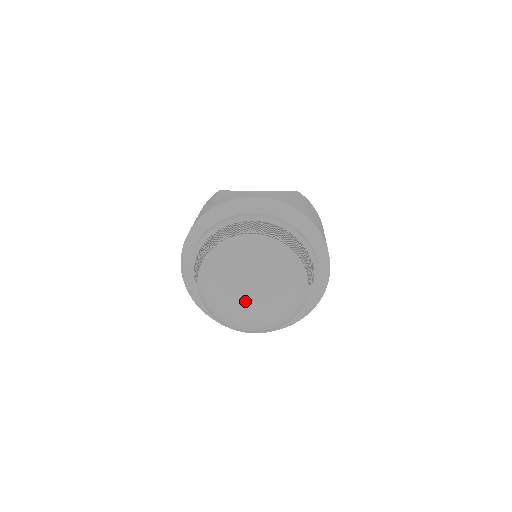
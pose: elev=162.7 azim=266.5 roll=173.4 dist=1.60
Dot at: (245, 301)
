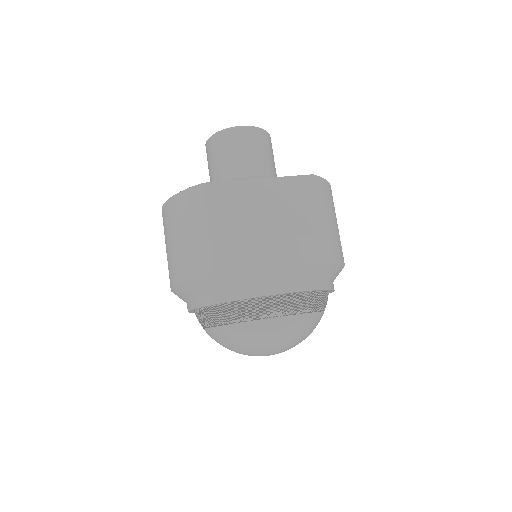
Dot at: occluded
